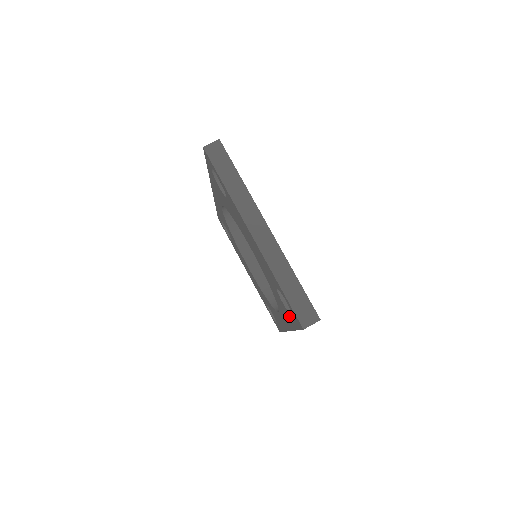
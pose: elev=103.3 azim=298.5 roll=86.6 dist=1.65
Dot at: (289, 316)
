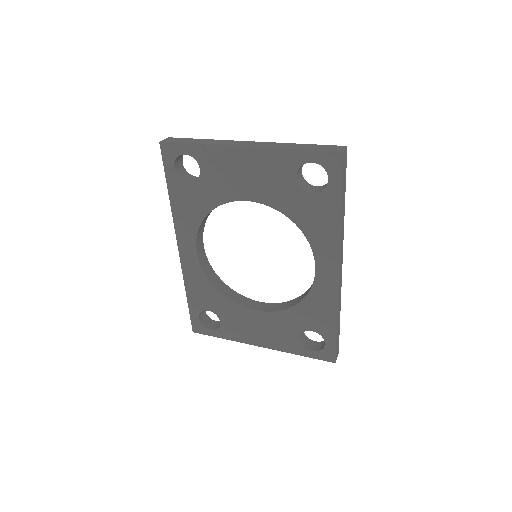
Dot at: (325, 199)
